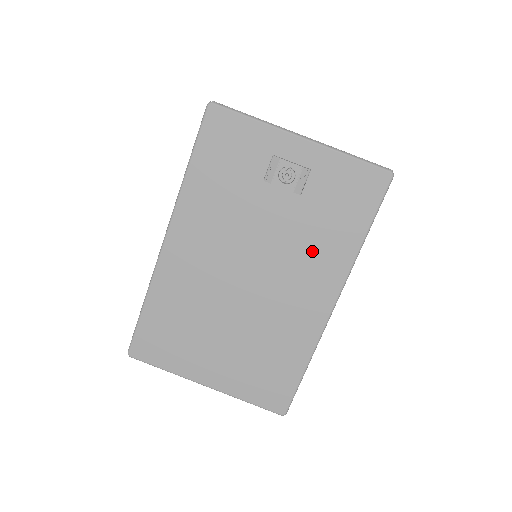
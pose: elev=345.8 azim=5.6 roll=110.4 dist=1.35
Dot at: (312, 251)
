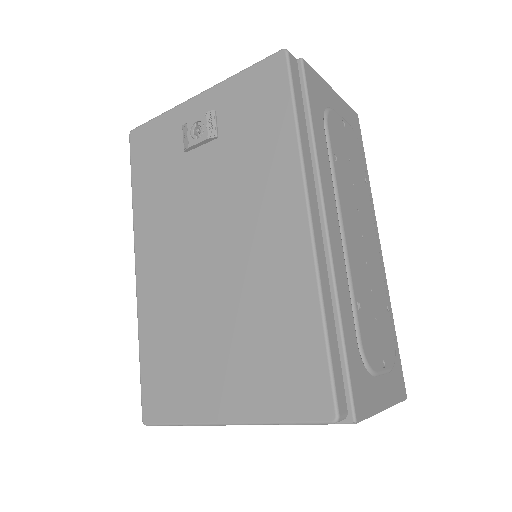
Dot at: (254, 178)
